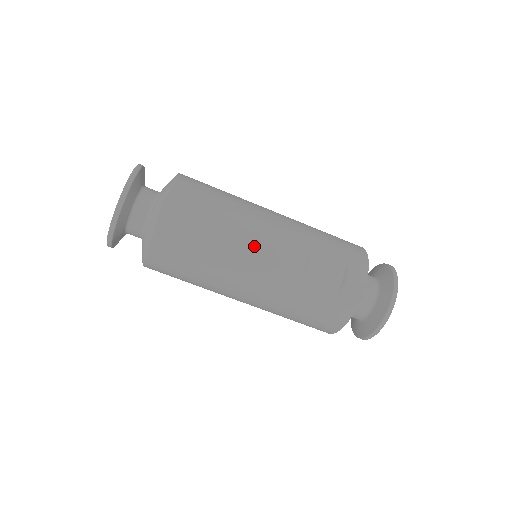
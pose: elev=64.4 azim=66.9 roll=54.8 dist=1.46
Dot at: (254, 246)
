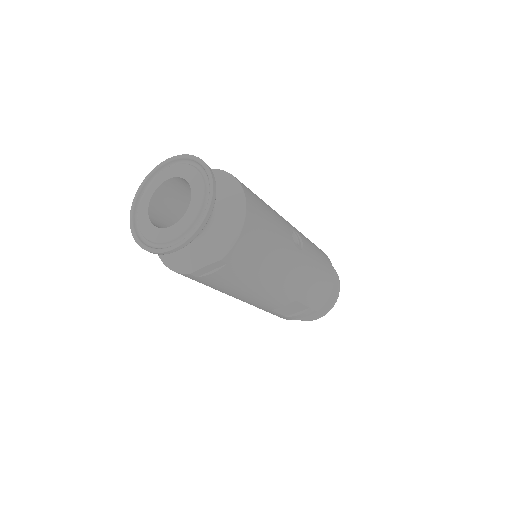
Dot at: (257, 296)
